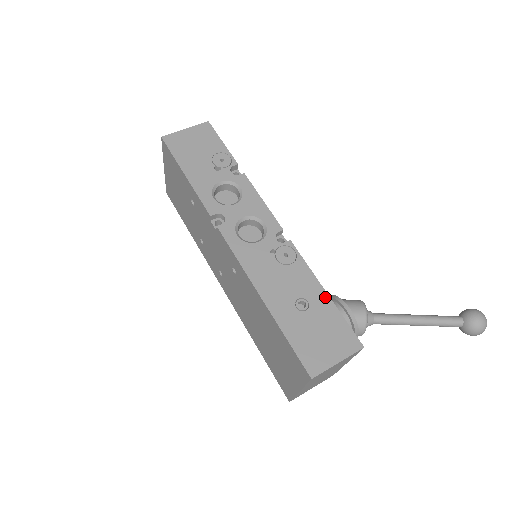
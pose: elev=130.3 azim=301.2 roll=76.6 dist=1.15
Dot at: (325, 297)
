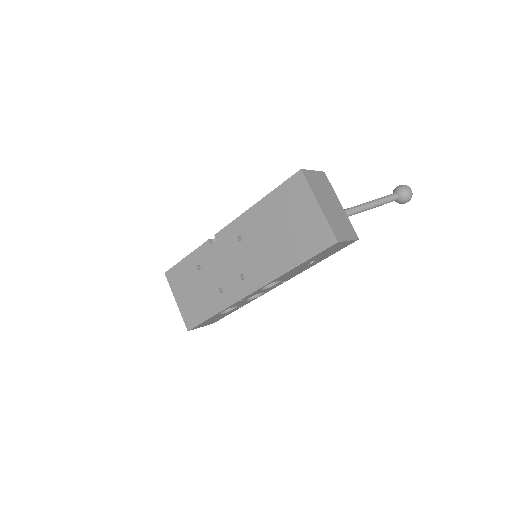
Dot at: occluded
